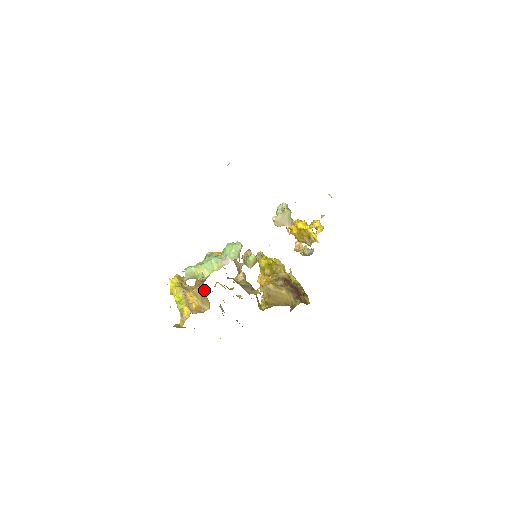
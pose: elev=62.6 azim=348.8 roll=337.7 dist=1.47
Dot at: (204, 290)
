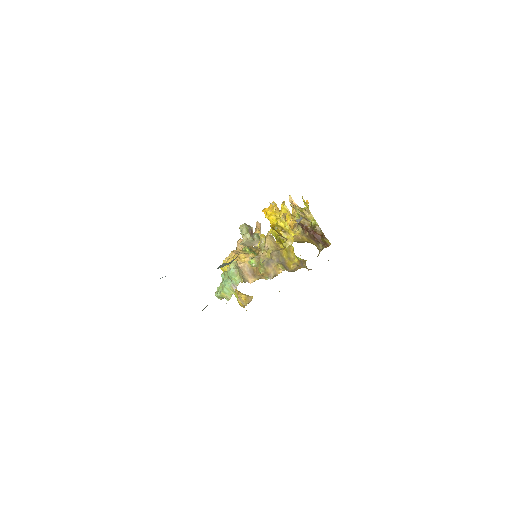
Dot at: occluded
